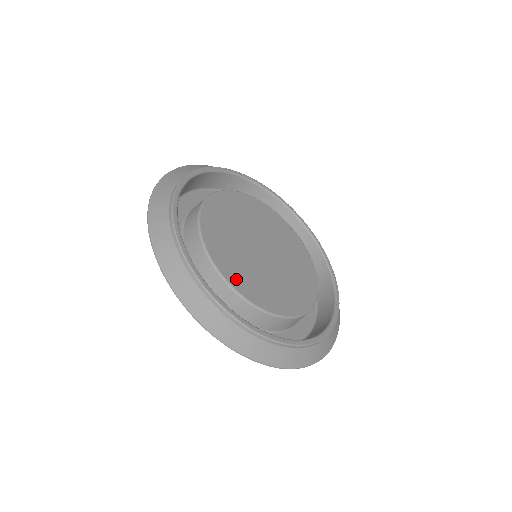
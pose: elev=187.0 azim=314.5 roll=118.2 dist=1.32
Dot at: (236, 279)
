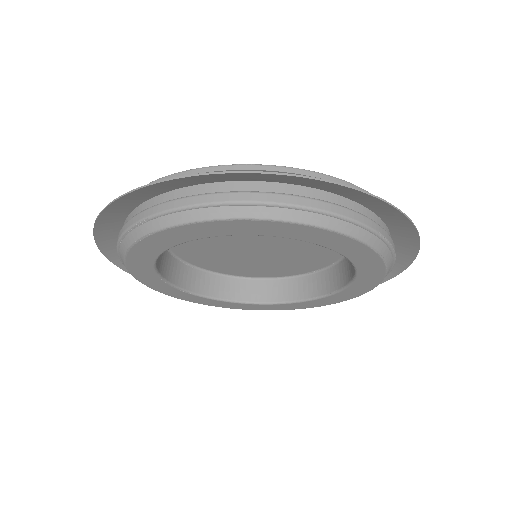
Dot at: occluded
